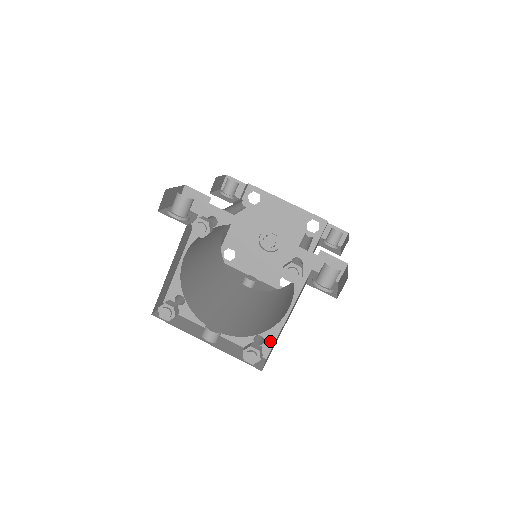
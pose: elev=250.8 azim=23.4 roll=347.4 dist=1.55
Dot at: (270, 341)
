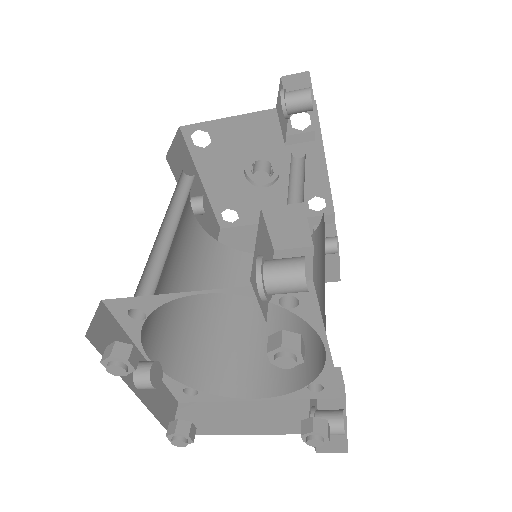
Dot at: (201, 399)
